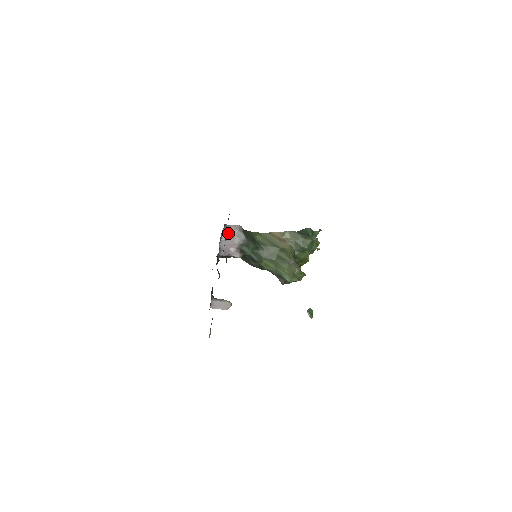
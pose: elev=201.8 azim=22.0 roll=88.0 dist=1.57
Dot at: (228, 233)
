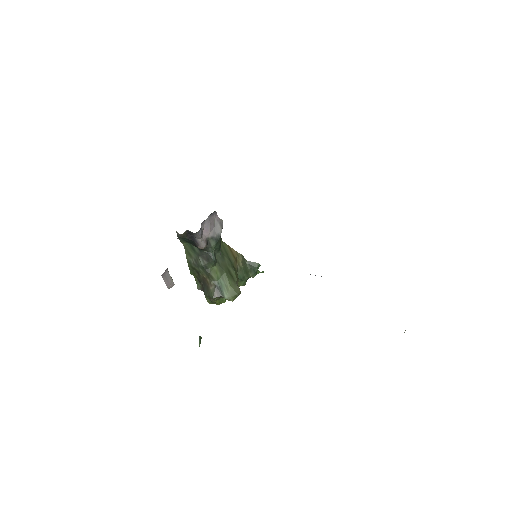
Dot at: (212, 219)
